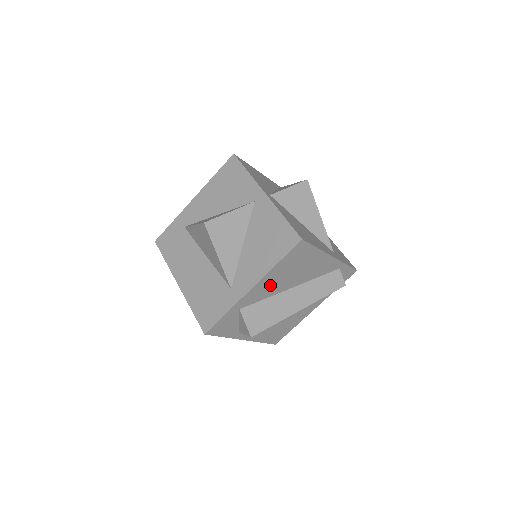
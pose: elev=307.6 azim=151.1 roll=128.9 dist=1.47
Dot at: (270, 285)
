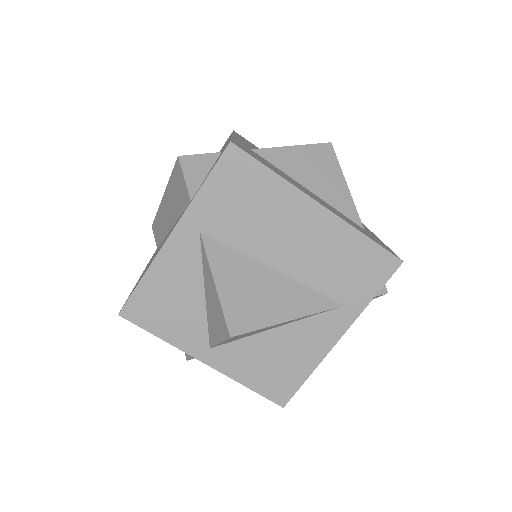
Dot at: occluded
